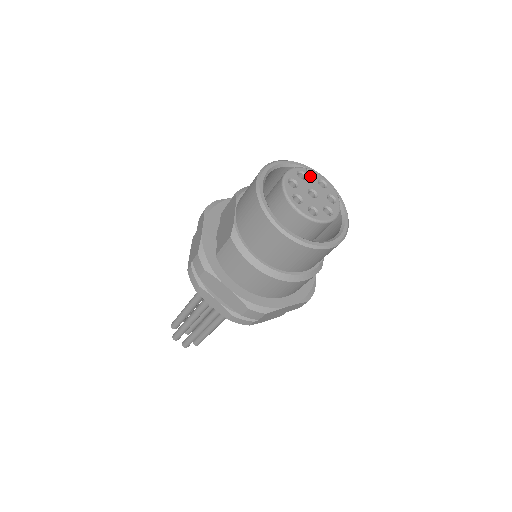
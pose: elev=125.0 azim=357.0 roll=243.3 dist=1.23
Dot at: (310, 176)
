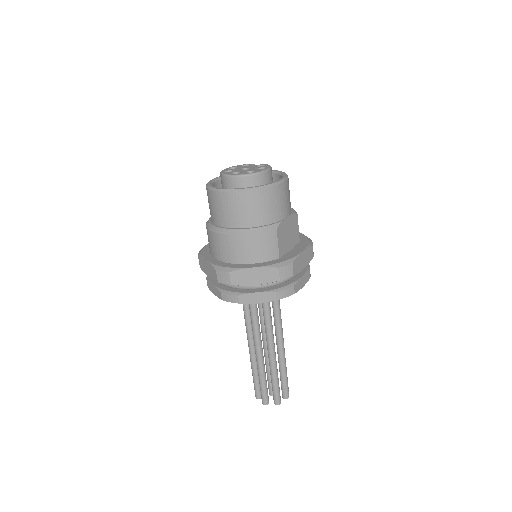
Dot at: occluded
